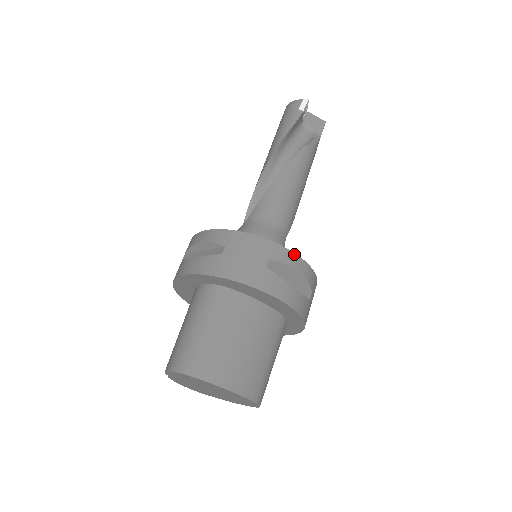
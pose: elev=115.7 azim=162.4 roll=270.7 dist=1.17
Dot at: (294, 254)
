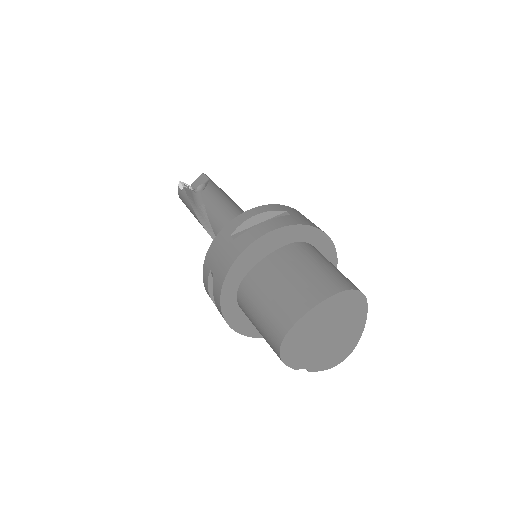
Dot at: (240, 215)
